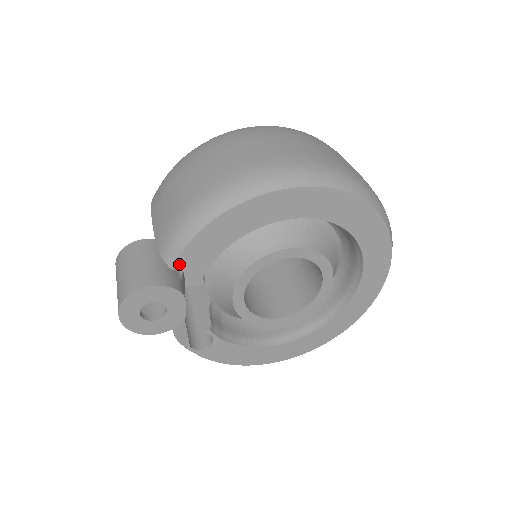
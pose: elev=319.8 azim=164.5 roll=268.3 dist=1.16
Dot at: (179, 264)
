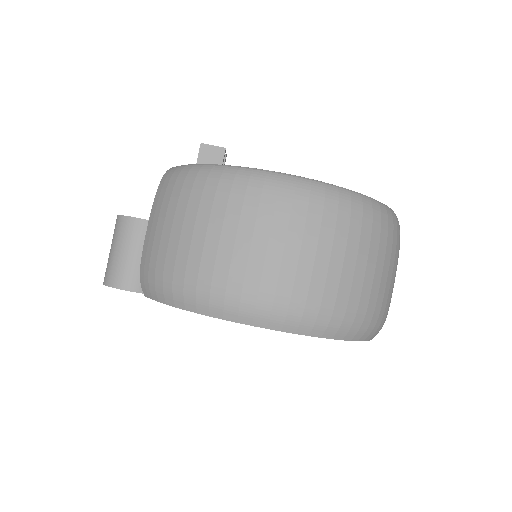
Dot at: occluded
